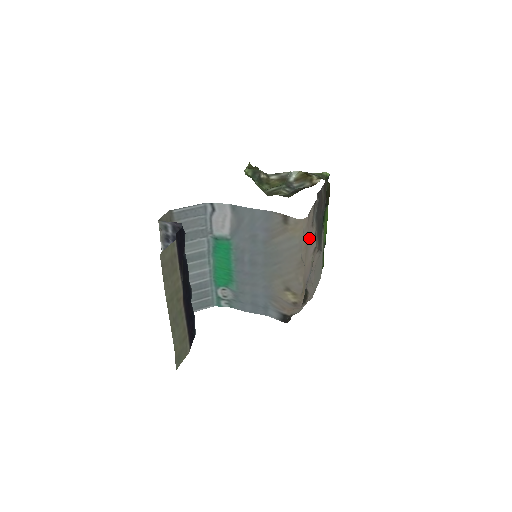
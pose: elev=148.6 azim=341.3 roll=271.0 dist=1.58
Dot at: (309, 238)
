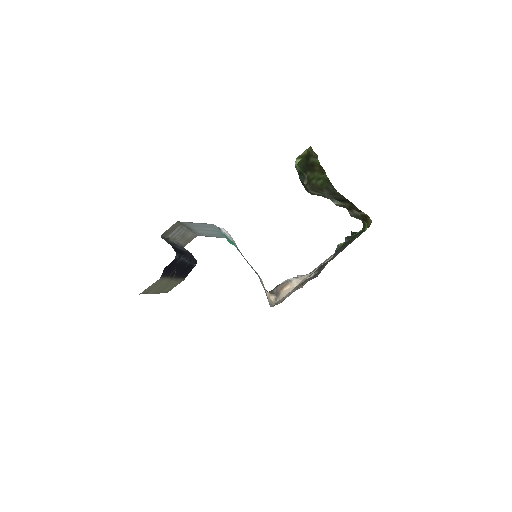
Dot at: (288, 296)
